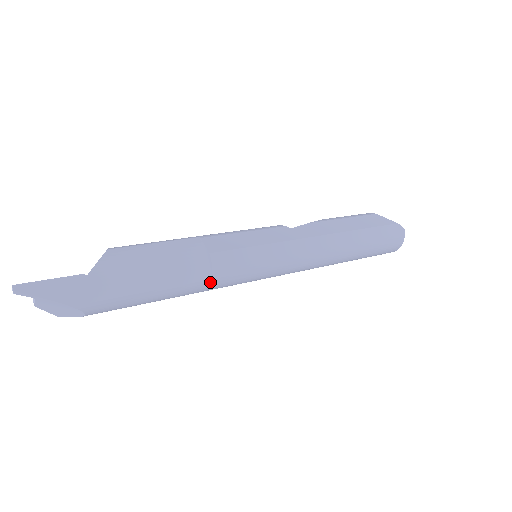
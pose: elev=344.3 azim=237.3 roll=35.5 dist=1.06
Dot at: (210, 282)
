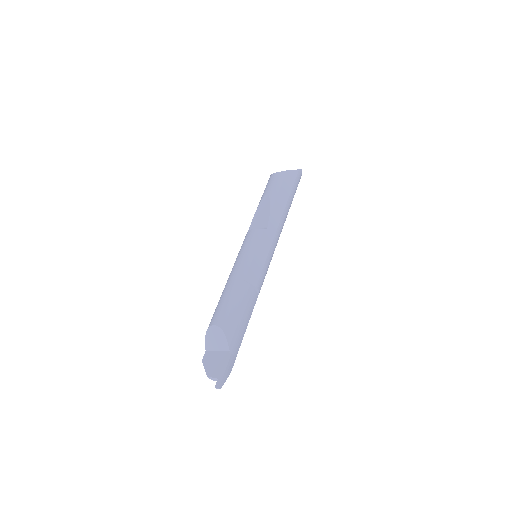
Dot at: (257, 296)
